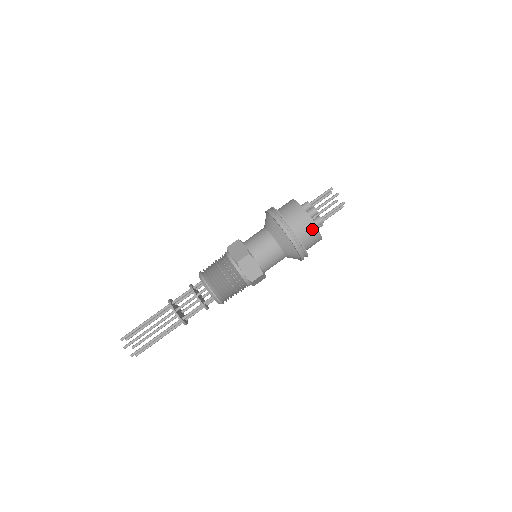
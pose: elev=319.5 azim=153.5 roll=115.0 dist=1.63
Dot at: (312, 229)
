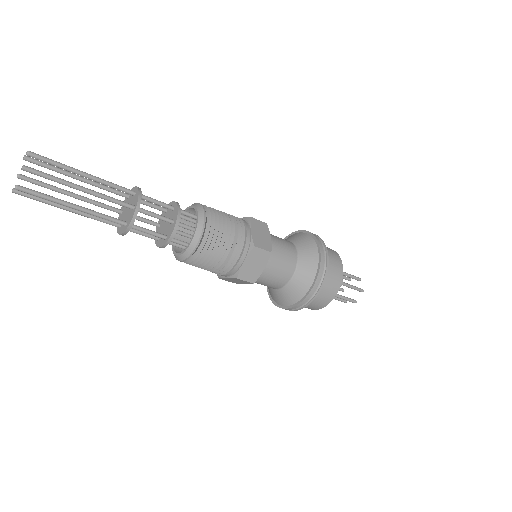
Dot at: (338, 265)
